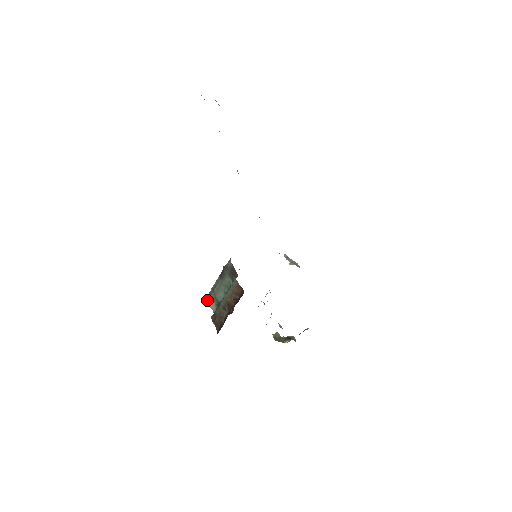
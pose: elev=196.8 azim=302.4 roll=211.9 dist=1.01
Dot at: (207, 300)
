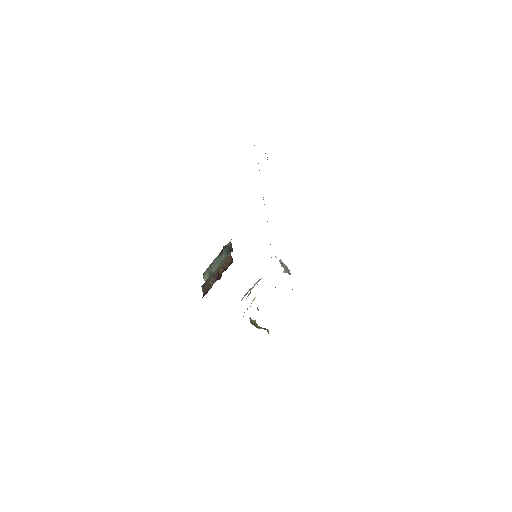
Dot at: (203, 274)
